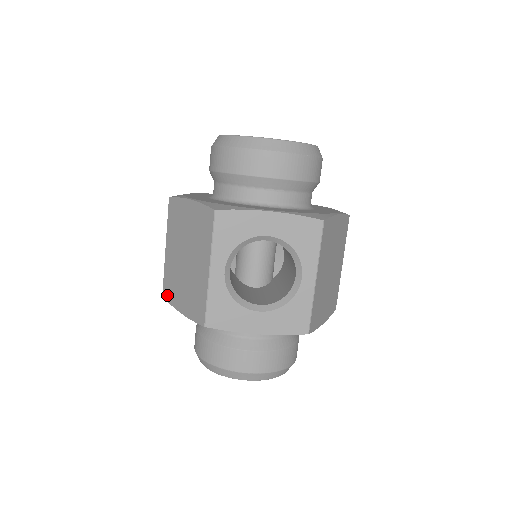
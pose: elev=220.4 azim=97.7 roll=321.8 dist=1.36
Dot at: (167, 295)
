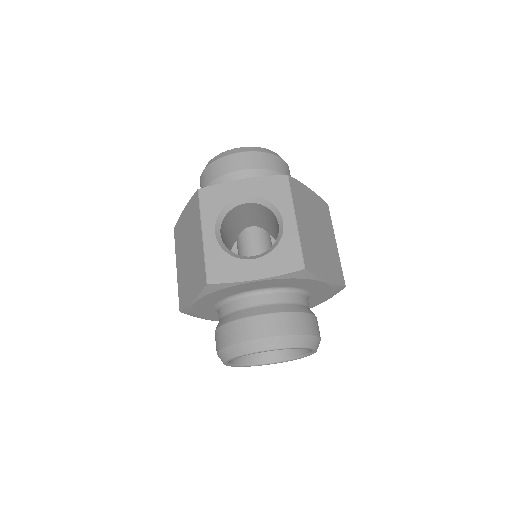
Dot at: (182, 304)
